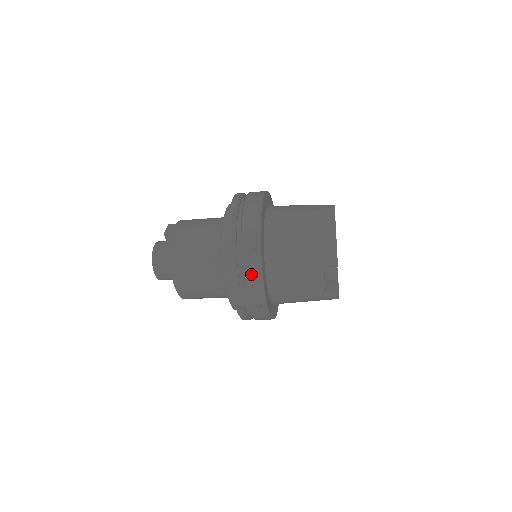
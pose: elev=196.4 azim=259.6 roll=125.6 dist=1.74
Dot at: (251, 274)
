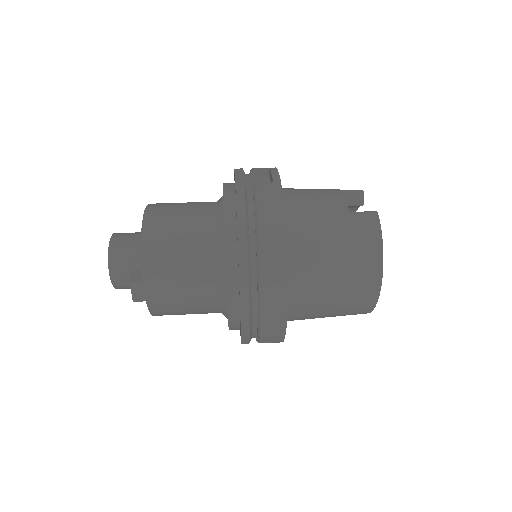
Dot at: occluded
